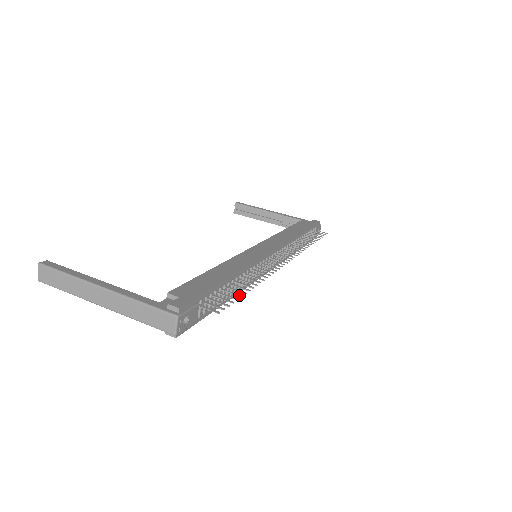
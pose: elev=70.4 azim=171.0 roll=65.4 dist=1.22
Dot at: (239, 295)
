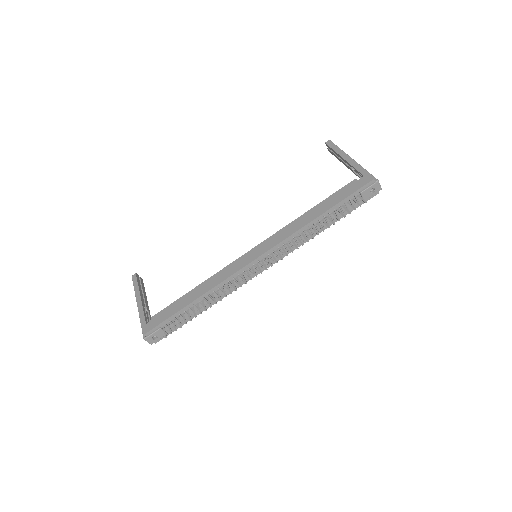
Dot at: (190, 319)
